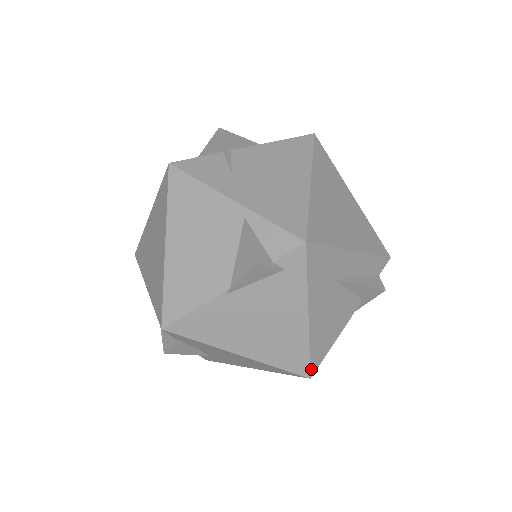
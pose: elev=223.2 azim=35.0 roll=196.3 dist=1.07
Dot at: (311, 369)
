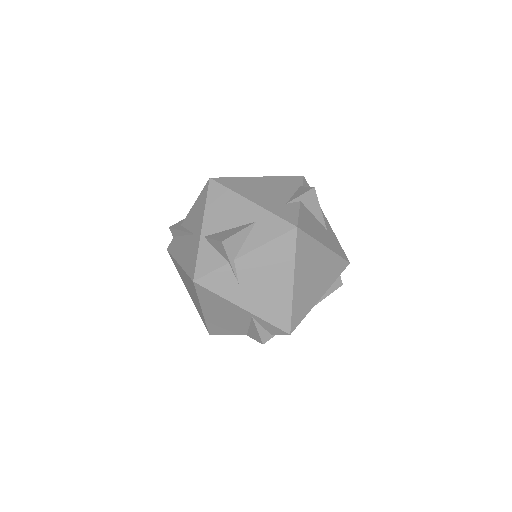
Dot at: occluded
